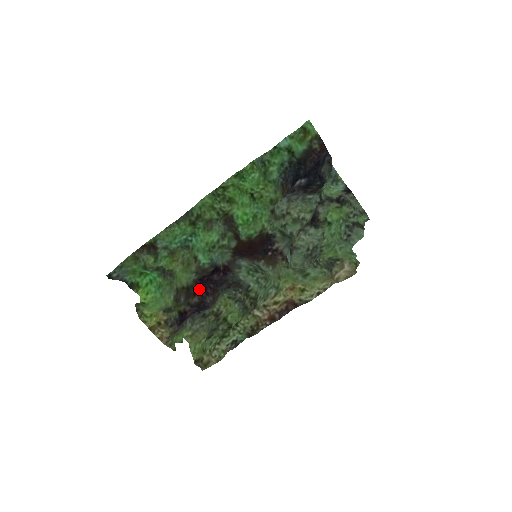
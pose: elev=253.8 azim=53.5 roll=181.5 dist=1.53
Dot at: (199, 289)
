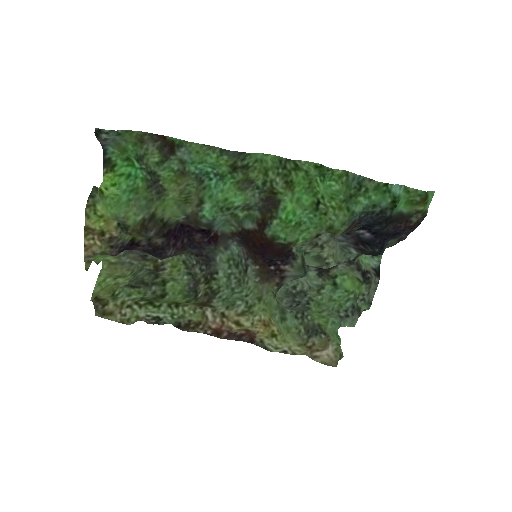
Dot at: (172, 233)
